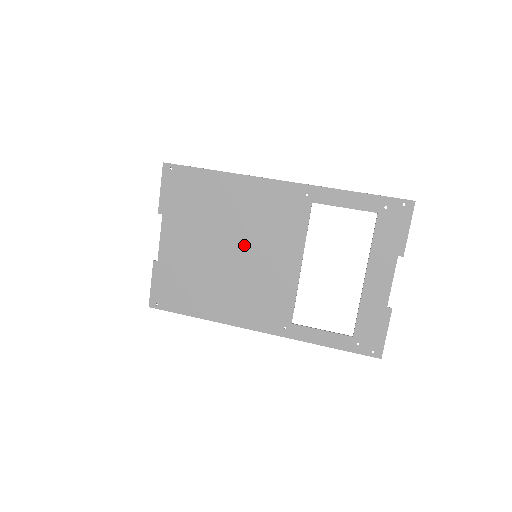
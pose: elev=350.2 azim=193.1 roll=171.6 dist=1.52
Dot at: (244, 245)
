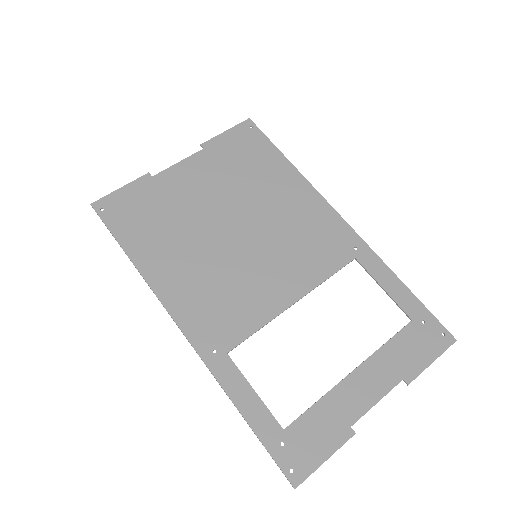
Dot at: (254, 236)
